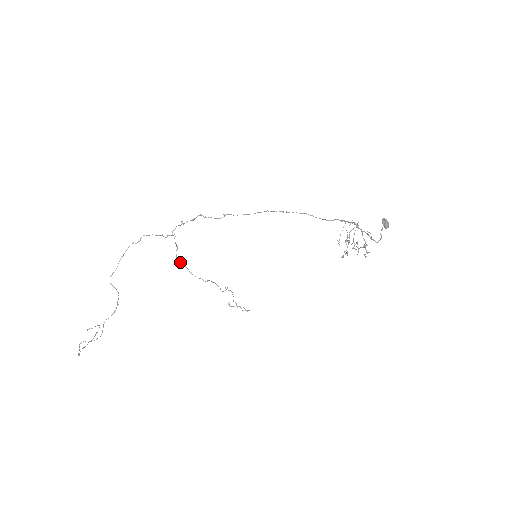
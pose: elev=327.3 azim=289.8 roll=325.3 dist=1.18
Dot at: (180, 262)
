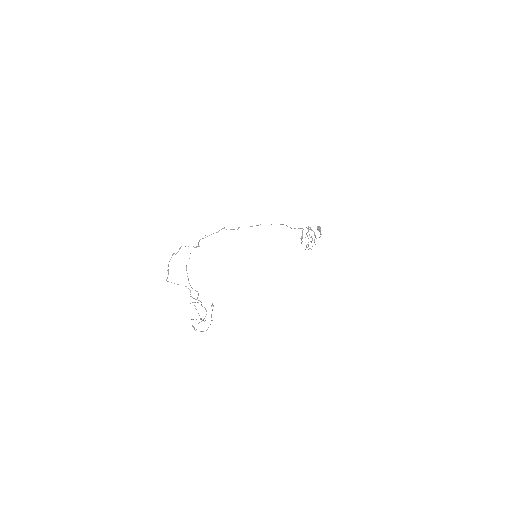
Dot at: occluded
